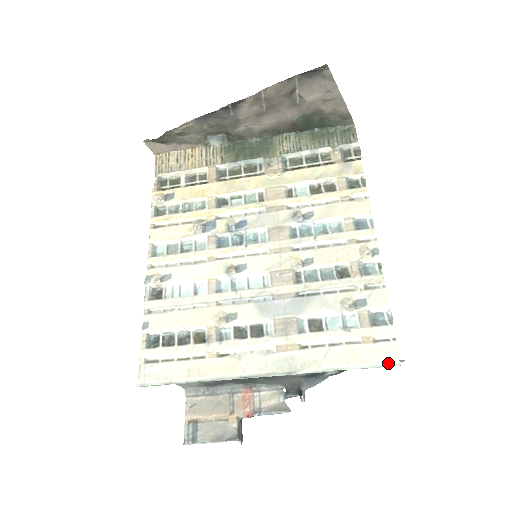
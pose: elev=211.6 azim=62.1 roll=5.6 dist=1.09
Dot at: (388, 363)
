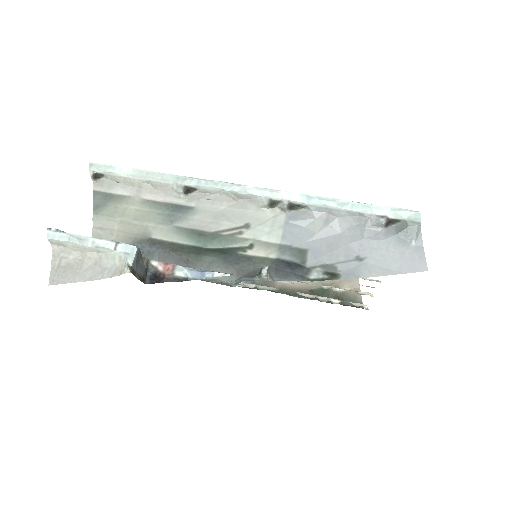
Dot at: (404, 210)
